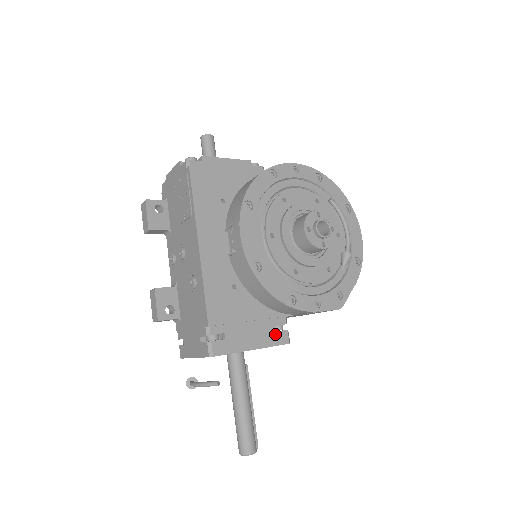
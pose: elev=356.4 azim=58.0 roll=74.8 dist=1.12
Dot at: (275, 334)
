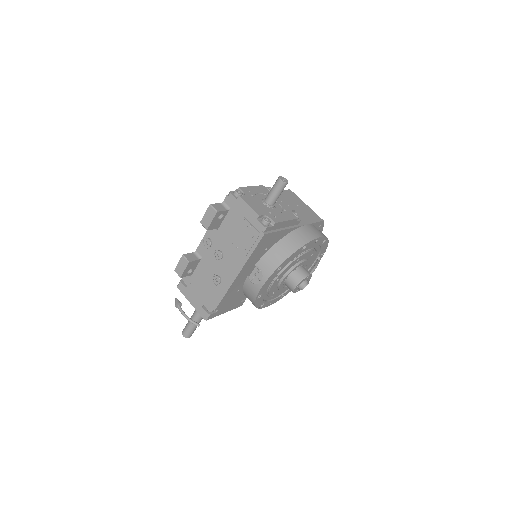
Dot at: (239, 304)
